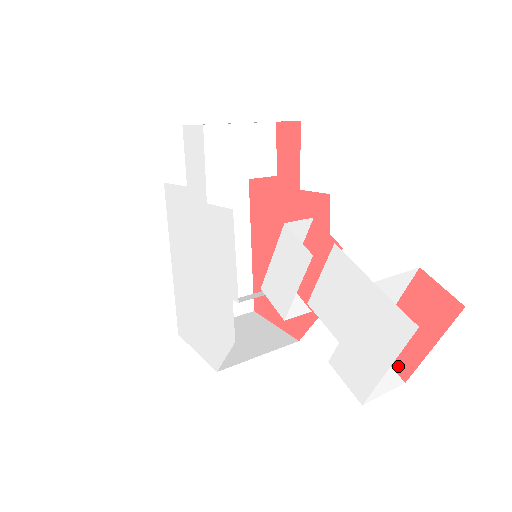
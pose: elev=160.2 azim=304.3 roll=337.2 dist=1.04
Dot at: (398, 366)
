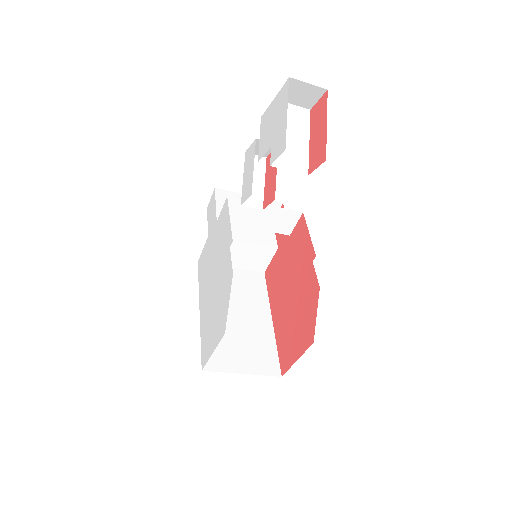
Dot at: (321, 160)
